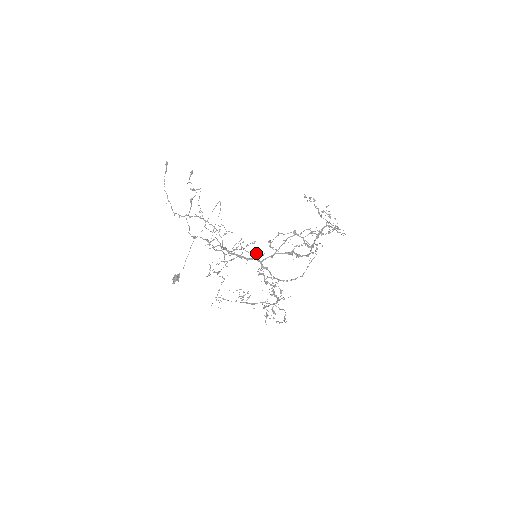
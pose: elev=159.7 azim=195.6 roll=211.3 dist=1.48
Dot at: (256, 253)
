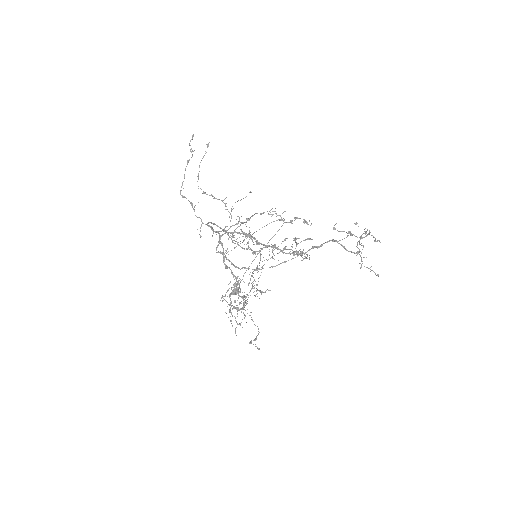
Dot at: occluded
